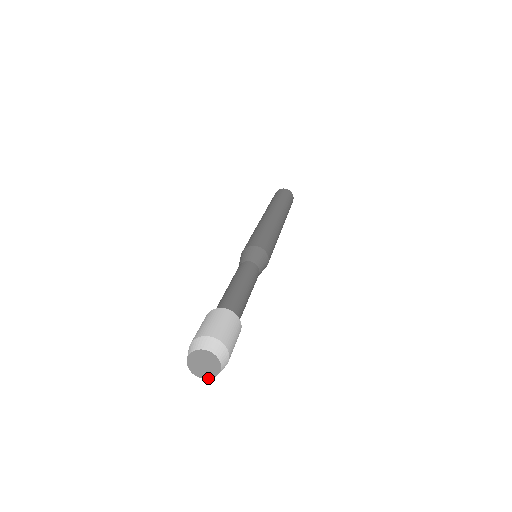
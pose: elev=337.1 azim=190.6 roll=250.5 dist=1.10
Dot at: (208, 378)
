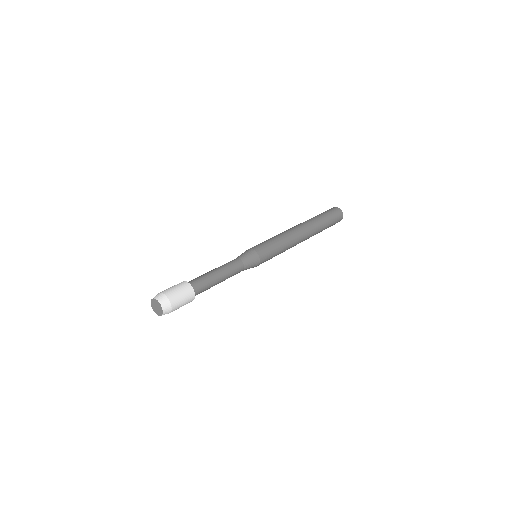
Dot at: (161, 315)
